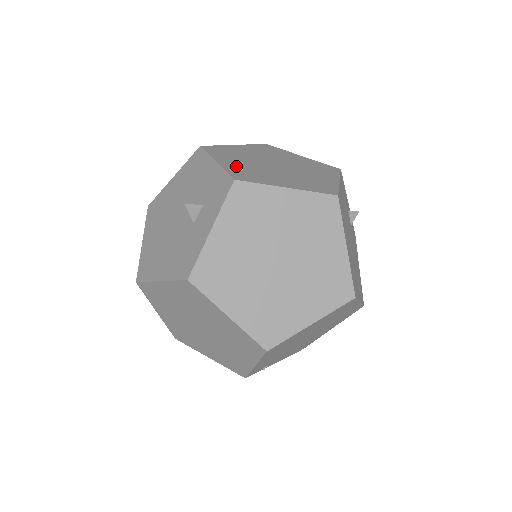
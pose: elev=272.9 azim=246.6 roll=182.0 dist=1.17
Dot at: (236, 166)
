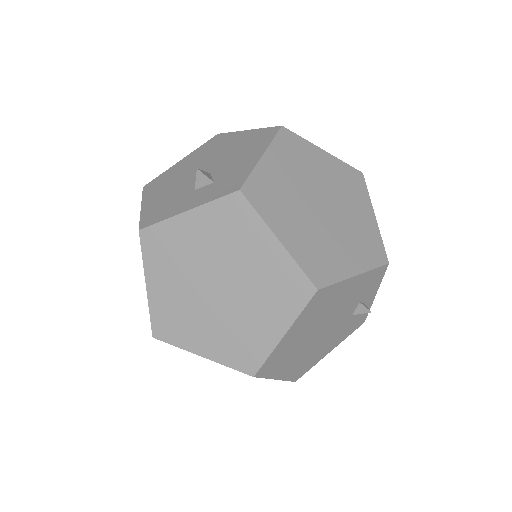
Dot at: (273, 176)
